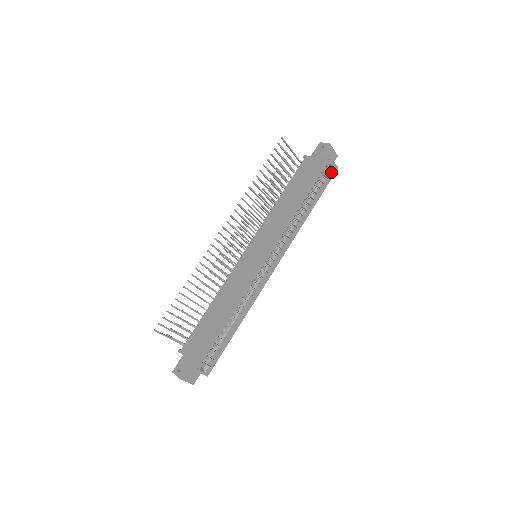
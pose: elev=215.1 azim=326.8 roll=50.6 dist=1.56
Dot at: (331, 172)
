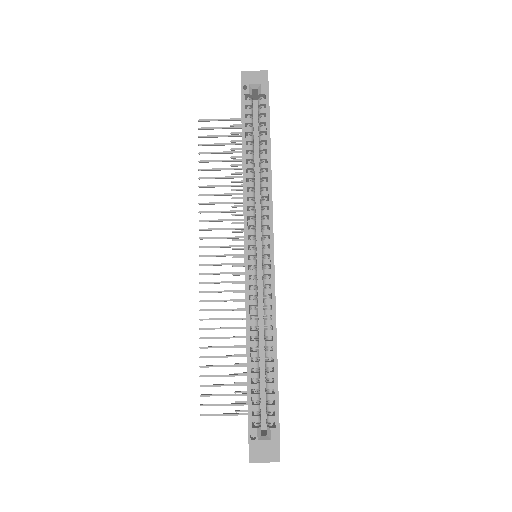
Dot at: (262, 94)
